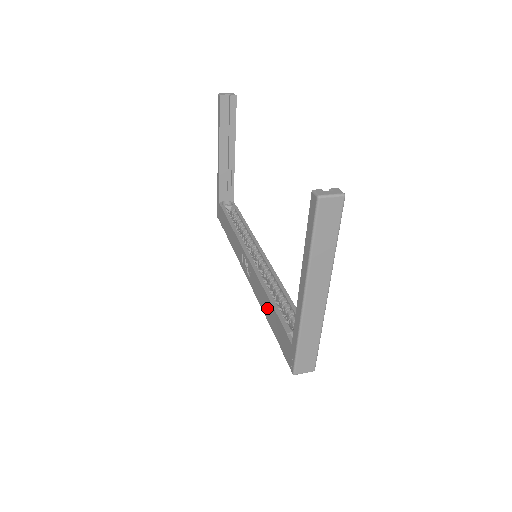
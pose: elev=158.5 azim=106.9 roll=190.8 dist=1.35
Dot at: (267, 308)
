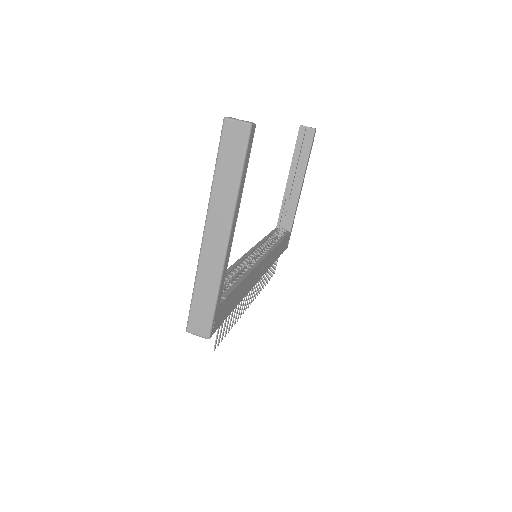
Dot at: occluded
